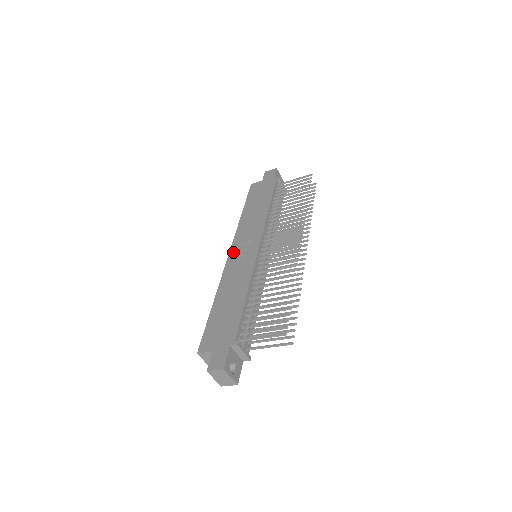
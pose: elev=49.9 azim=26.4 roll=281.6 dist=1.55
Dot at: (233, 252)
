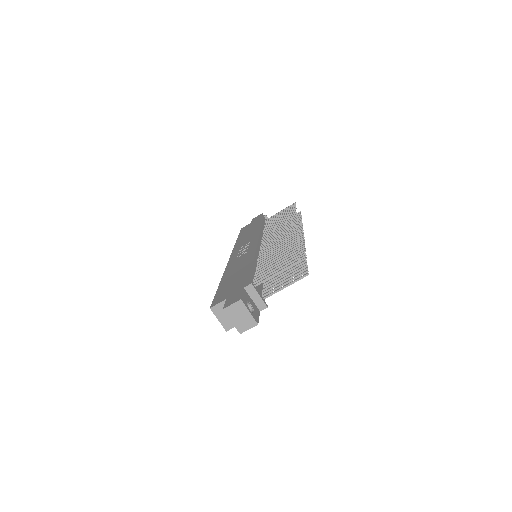
Dot at: (233, 256)
